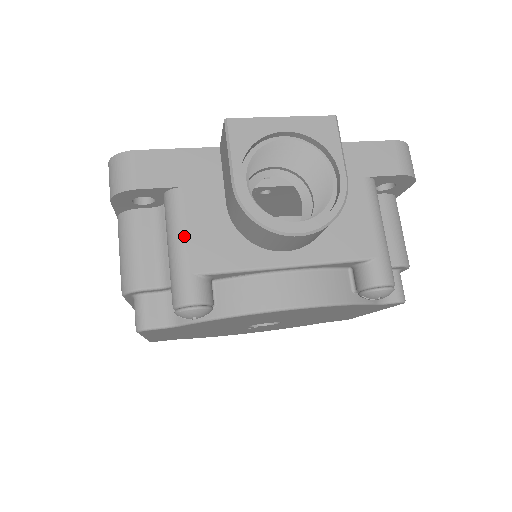
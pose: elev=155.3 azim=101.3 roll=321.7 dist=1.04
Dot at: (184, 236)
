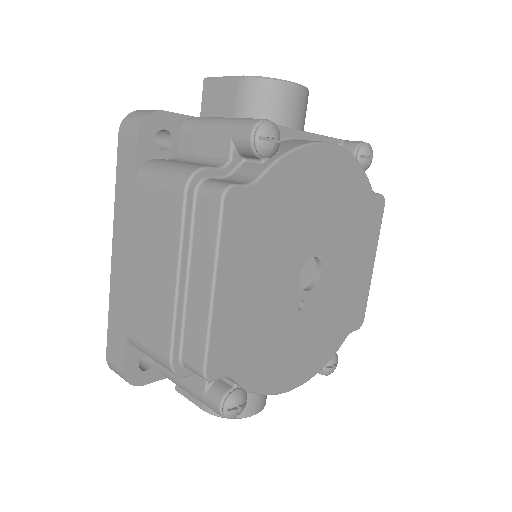
Dot at: (221, 117)
